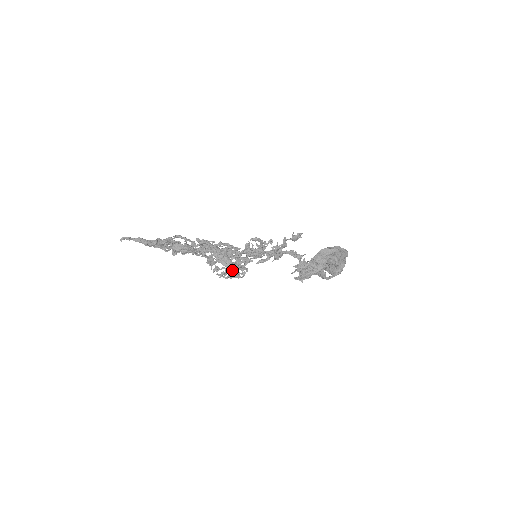
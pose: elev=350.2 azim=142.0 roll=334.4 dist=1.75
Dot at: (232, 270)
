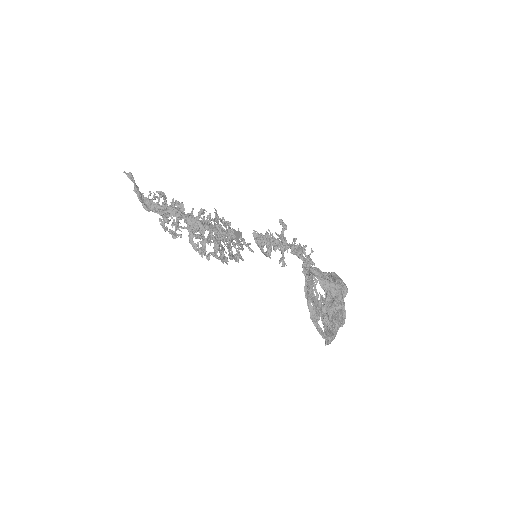
Dot at: (237, 231)
